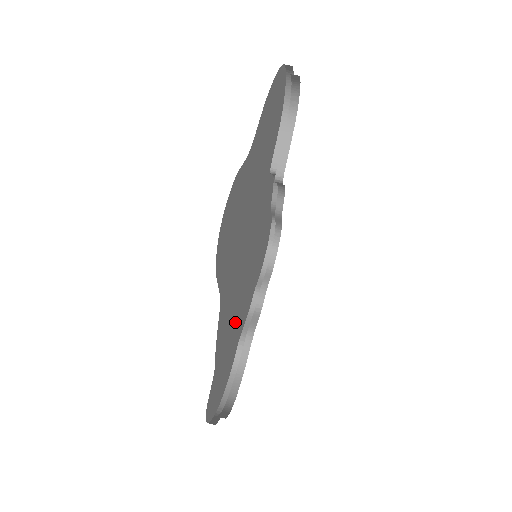
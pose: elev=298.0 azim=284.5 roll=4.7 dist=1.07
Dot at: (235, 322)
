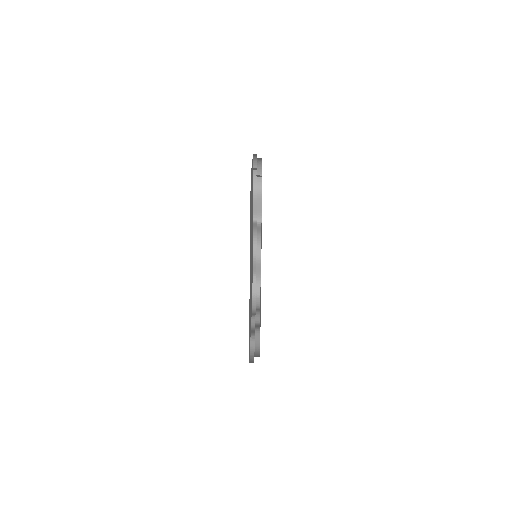
Dot at: (250, 300)
